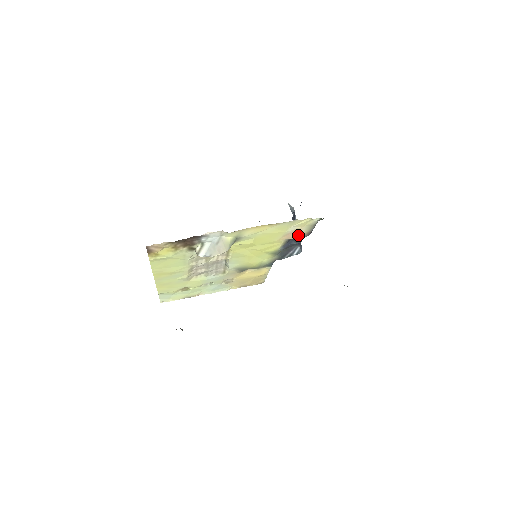
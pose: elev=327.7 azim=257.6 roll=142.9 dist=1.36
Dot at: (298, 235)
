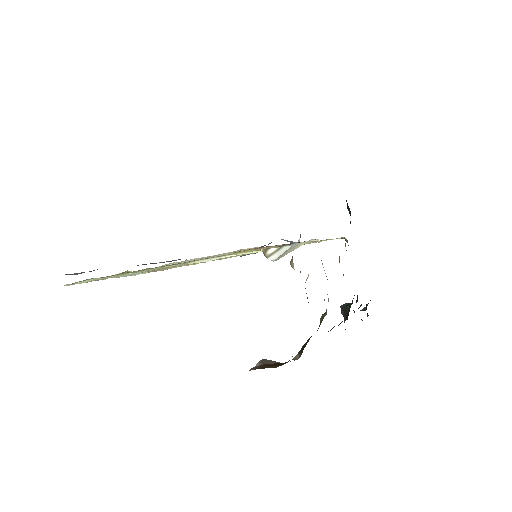
Dot at: occluded
